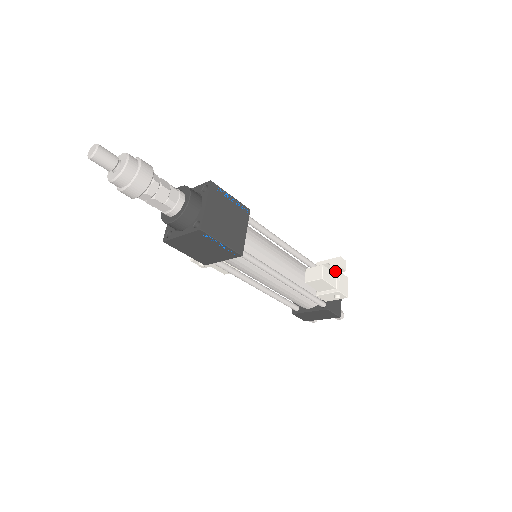
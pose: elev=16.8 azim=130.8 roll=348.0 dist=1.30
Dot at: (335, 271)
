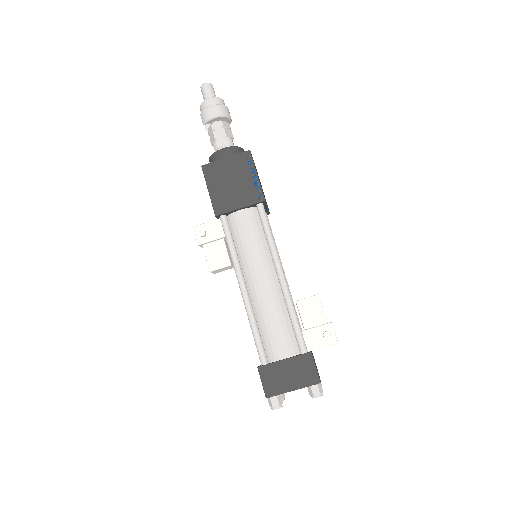
Dot at: occluded
